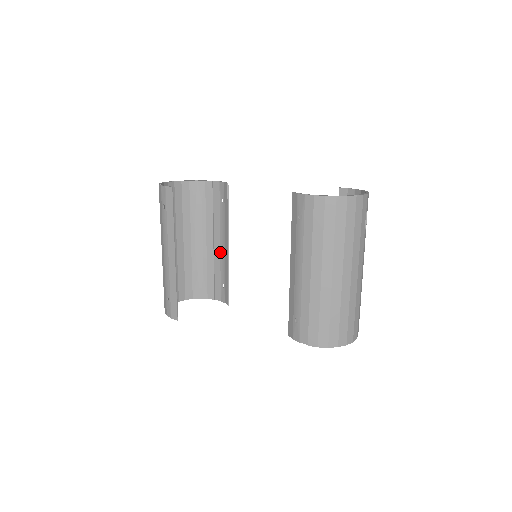
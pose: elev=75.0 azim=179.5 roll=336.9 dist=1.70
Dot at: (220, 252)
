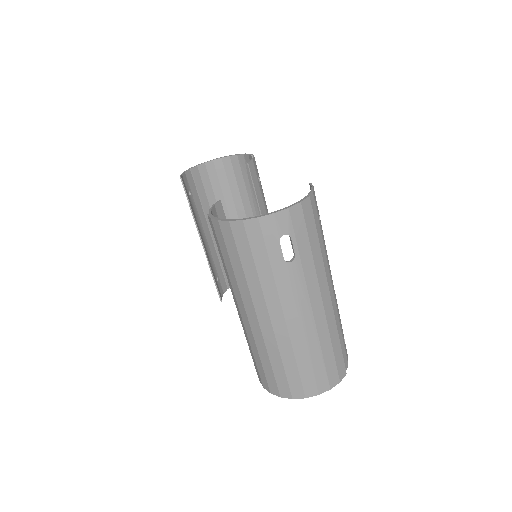
Dot at: occluded
